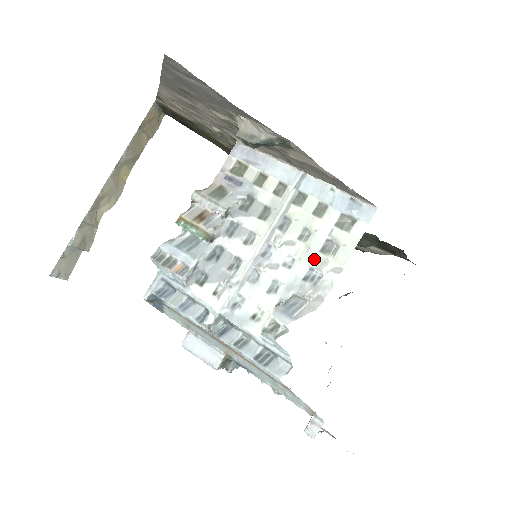
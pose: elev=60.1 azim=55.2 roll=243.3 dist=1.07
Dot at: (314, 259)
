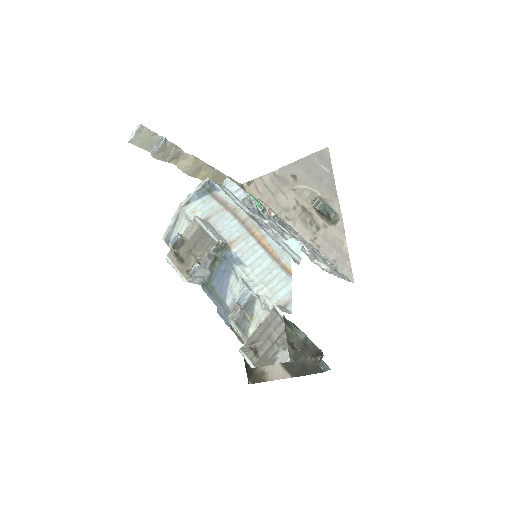
Dot at: (320, 262)
